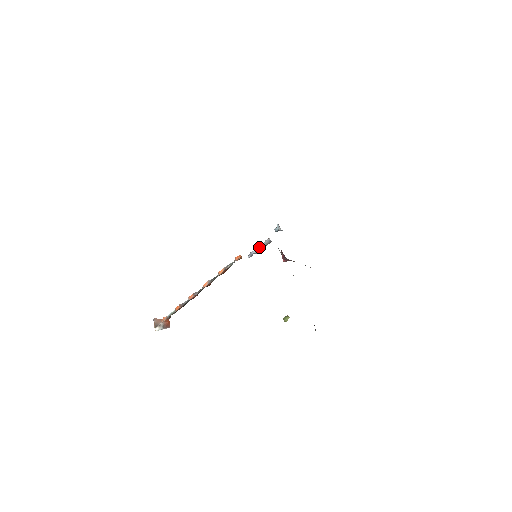
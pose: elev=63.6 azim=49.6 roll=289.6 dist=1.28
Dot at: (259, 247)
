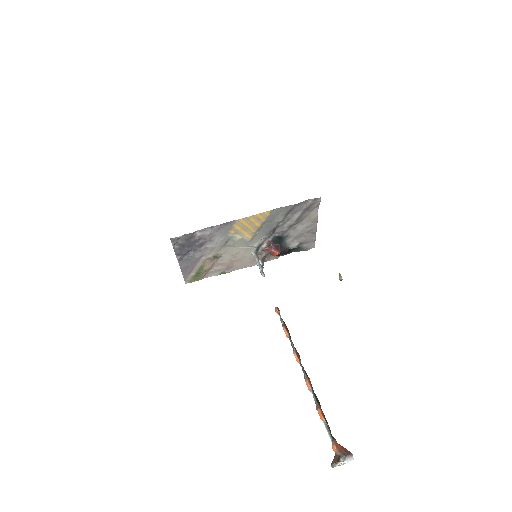
Dot at: (258, 265)
